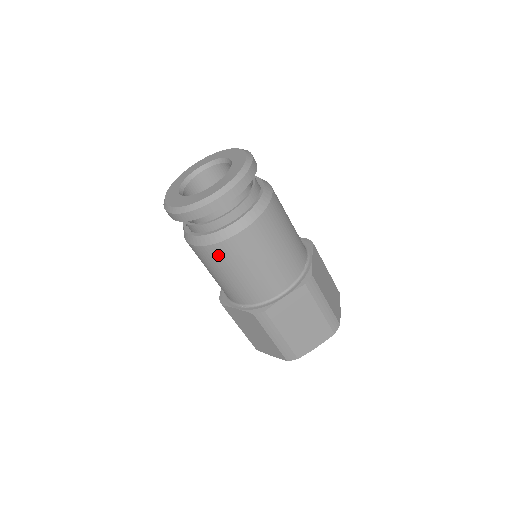
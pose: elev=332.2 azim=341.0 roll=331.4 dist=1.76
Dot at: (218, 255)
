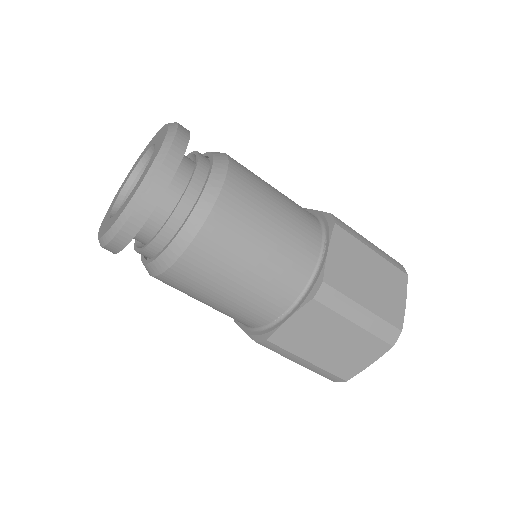
Dot at: occluded
